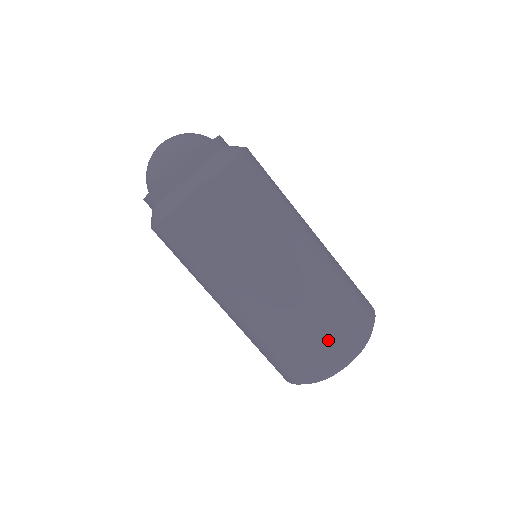
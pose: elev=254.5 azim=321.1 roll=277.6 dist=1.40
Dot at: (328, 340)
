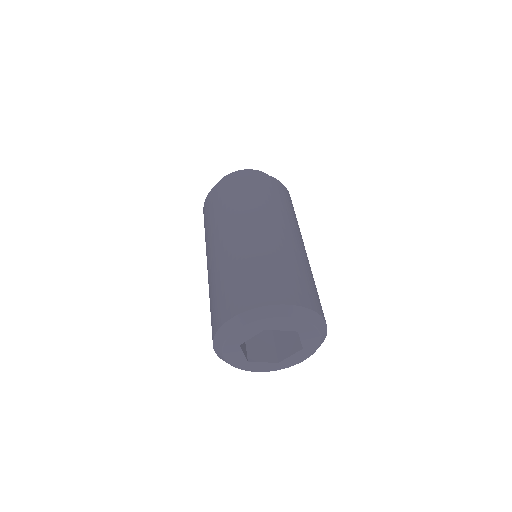
Dot at: (312, 291)
